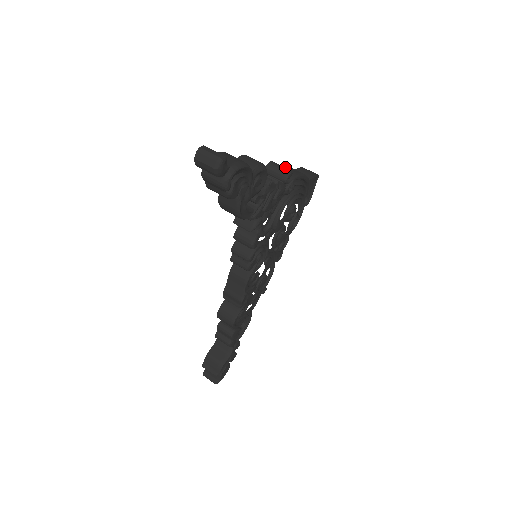
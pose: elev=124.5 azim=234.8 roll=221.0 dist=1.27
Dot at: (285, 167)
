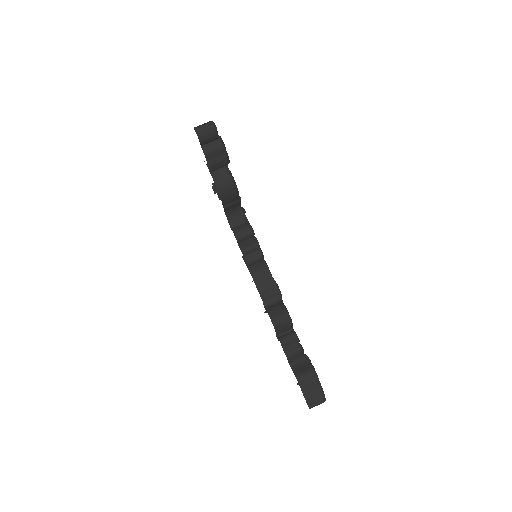
Dot at: occluded
